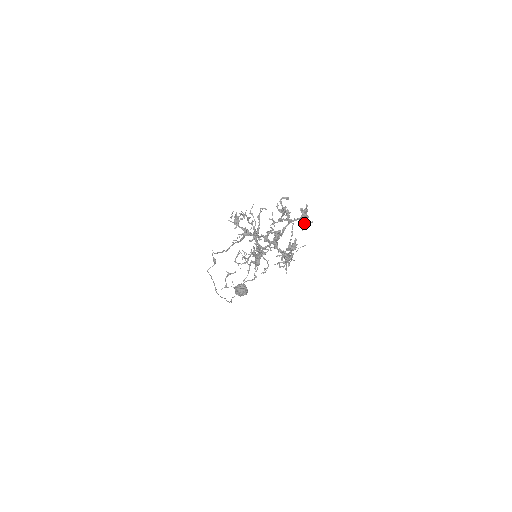
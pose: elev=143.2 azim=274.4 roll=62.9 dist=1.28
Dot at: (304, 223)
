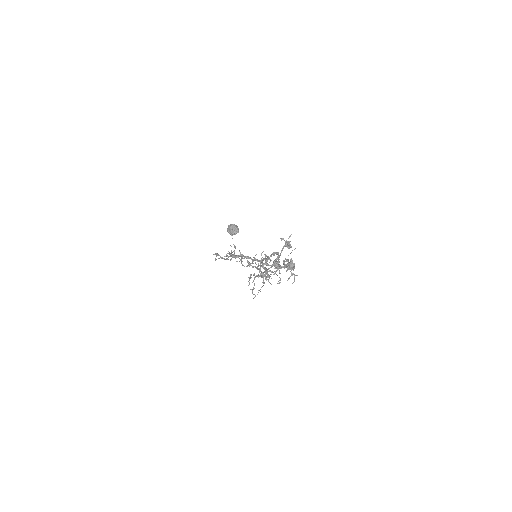
Dot at: (290, 247)
